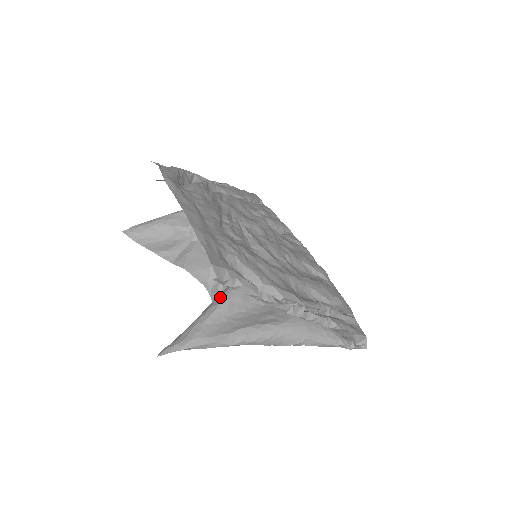
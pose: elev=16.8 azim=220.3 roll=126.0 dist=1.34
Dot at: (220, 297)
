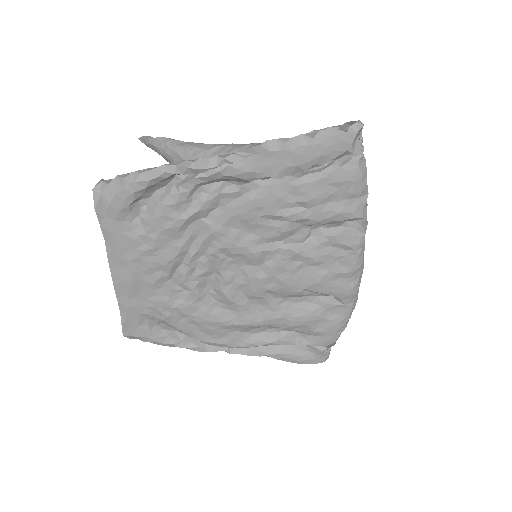
Dot at: occluded
